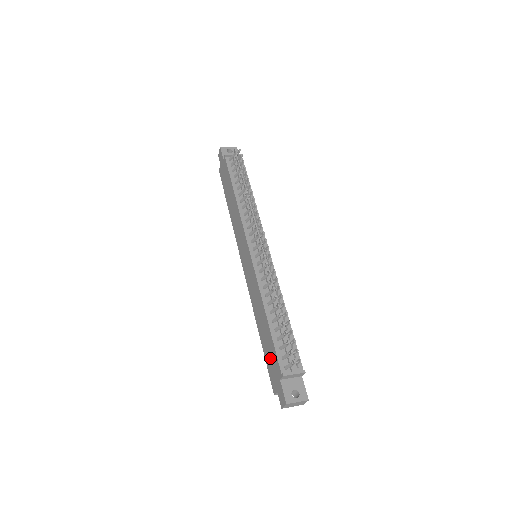
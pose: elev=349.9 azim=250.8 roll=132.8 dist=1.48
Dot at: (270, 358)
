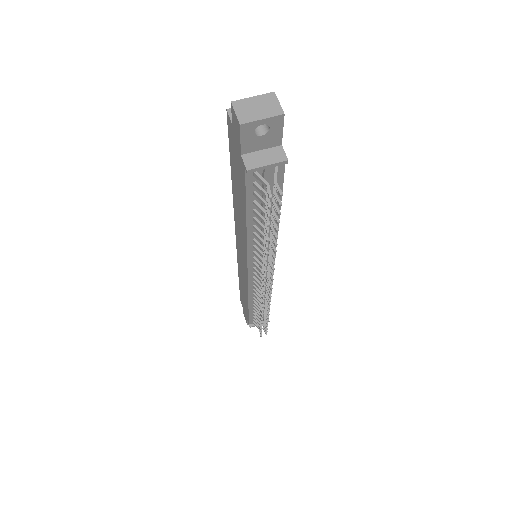
Dot at: (243, 303)
